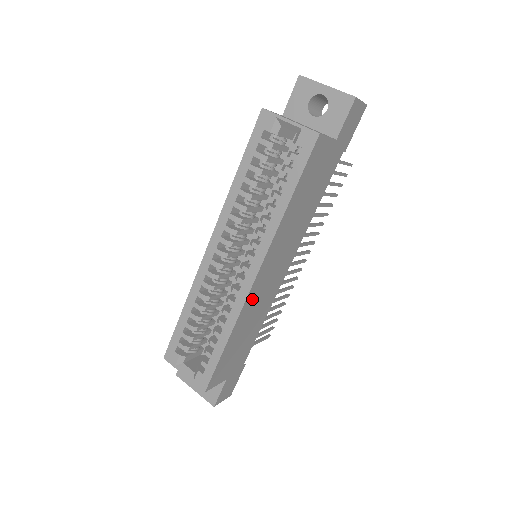
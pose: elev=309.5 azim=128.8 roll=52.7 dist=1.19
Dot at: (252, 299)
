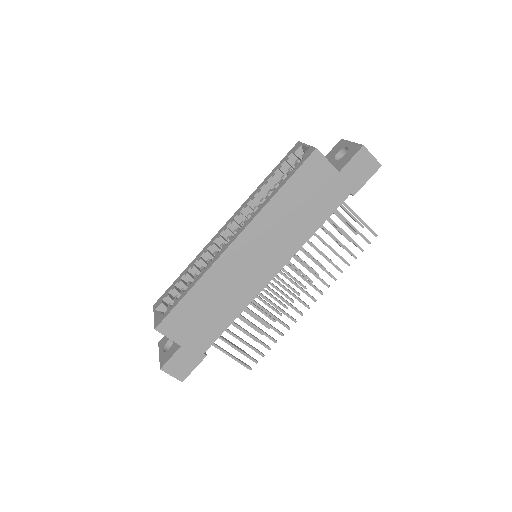
Dot at: (225, 266)
